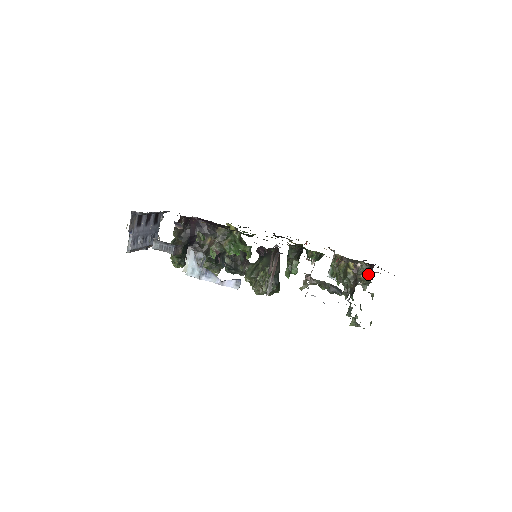
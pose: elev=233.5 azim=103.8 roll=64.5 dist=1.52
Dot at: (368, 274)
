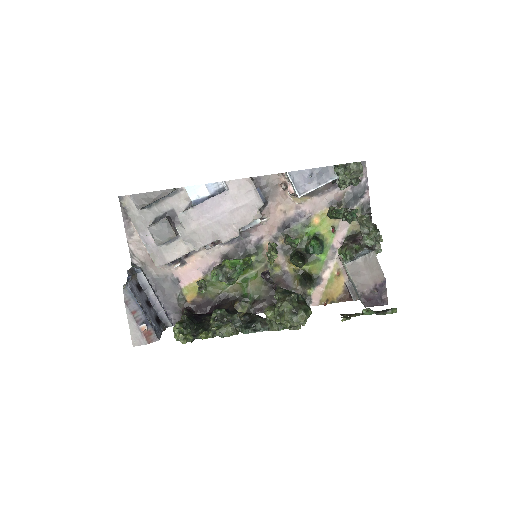
Dot at: occluded
